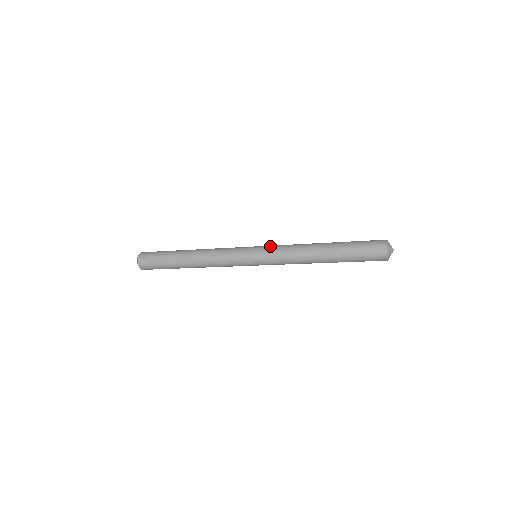
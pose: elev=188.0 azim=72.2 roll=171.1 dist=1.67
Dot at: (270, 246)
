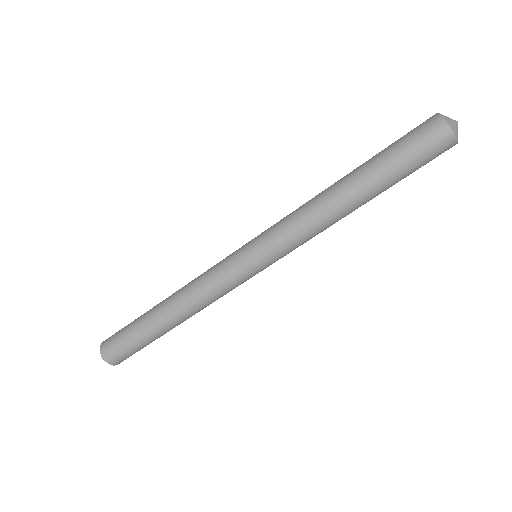
Dot at: occluded
